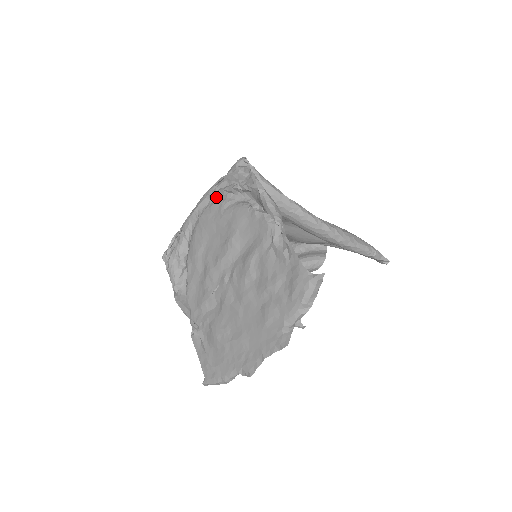
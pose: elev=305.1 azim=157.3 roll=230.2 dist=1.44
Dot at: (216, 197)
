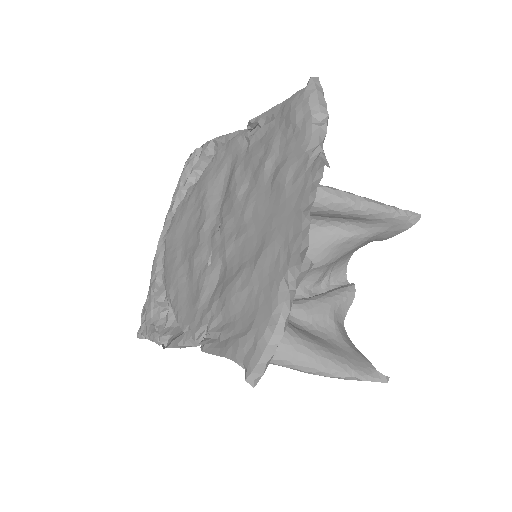
Dot at: (177, 207)
